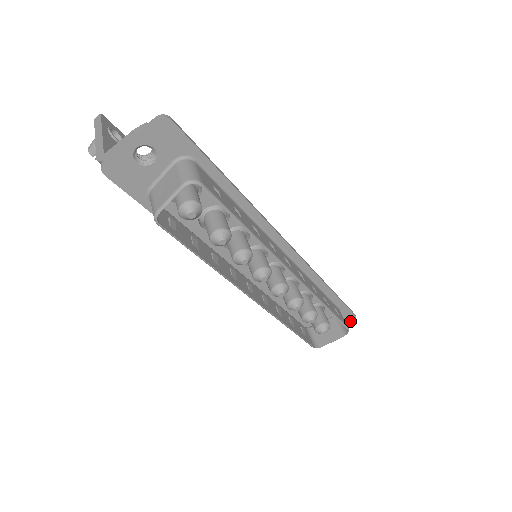
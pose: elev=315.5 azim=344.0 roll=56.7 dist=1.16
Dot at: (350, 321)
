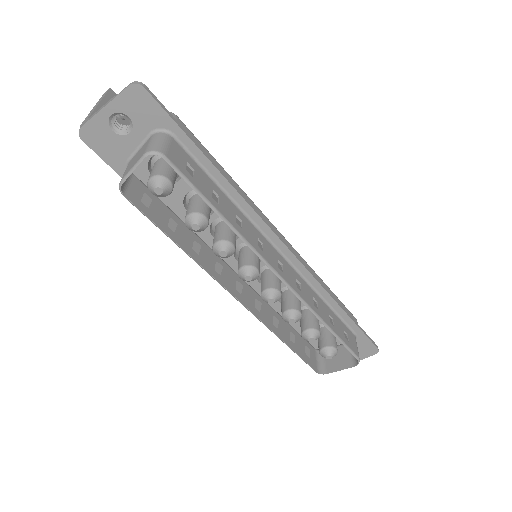
Dot at: (371, 353)
